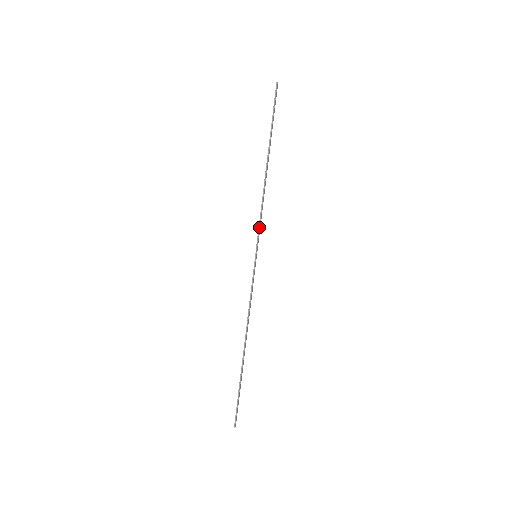
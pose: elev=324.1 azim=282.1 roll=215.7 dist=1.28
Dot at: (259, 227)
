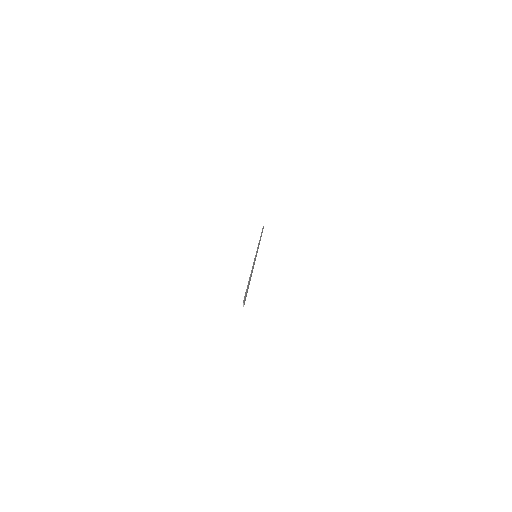
Dot at: (257, 249)
